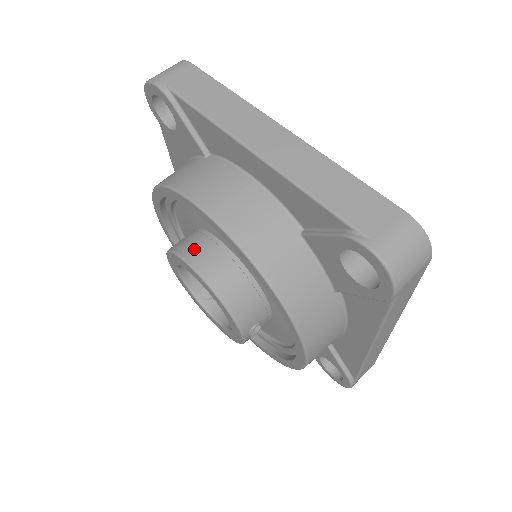
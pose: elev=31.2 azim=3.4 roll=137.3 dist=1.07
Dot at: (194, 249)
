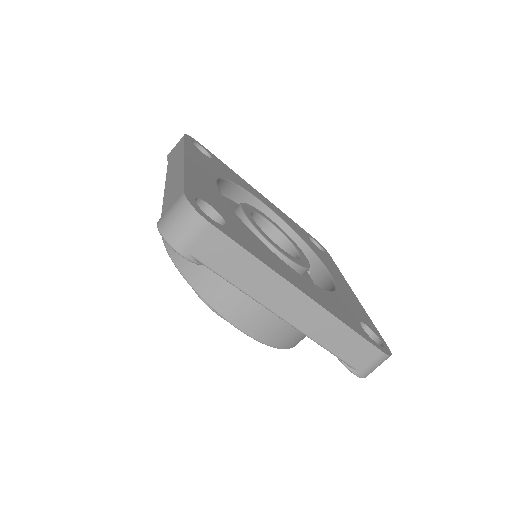
Dot at: occluded
